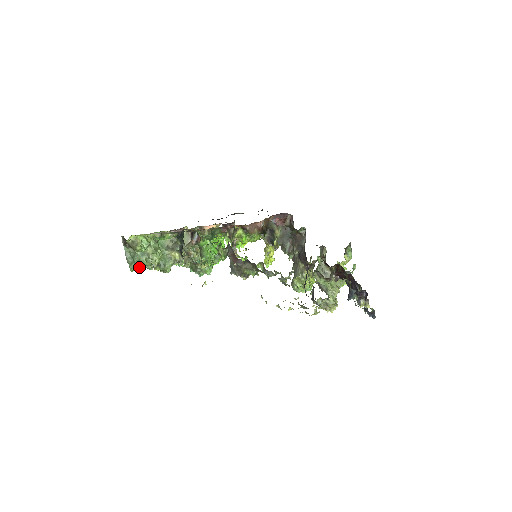
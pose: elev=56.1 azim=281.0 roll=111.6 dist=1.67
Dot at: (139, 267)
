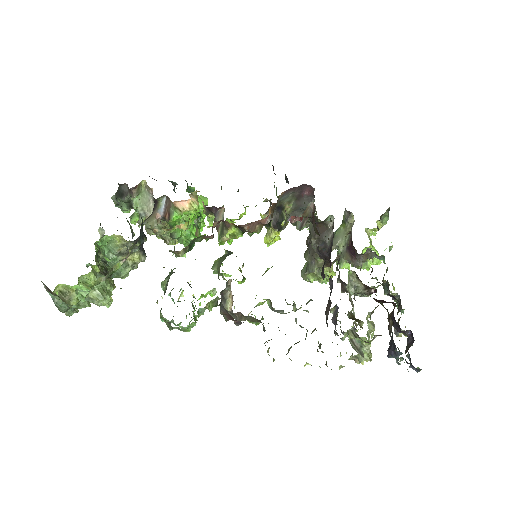
Dot at: occluded
